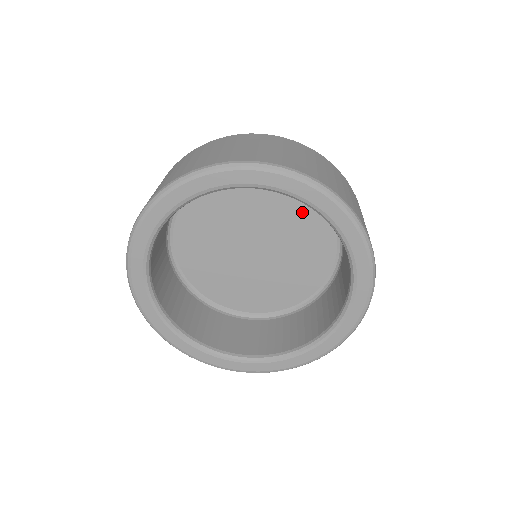
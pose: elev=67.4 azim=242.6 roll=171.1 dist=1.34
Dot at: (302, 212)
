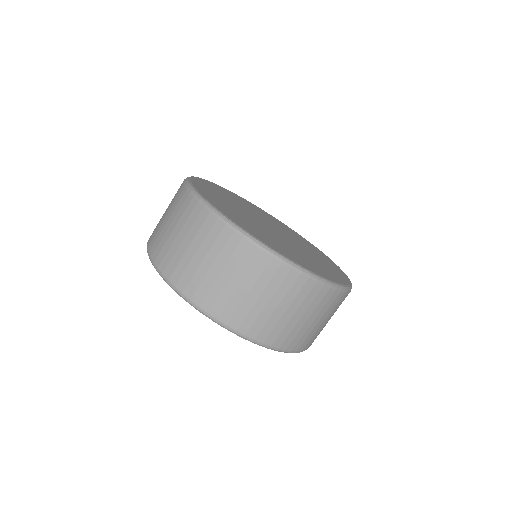
Dot at: occluded
